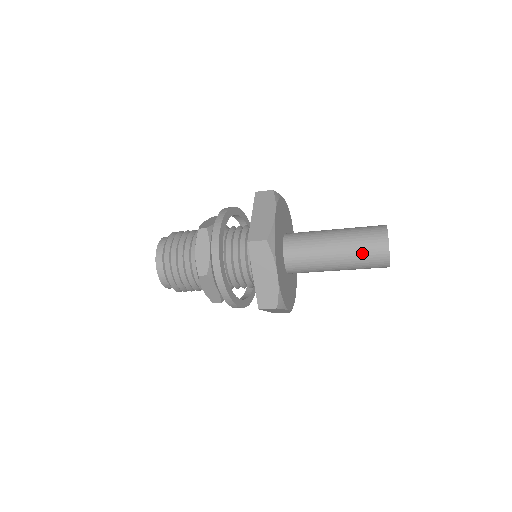
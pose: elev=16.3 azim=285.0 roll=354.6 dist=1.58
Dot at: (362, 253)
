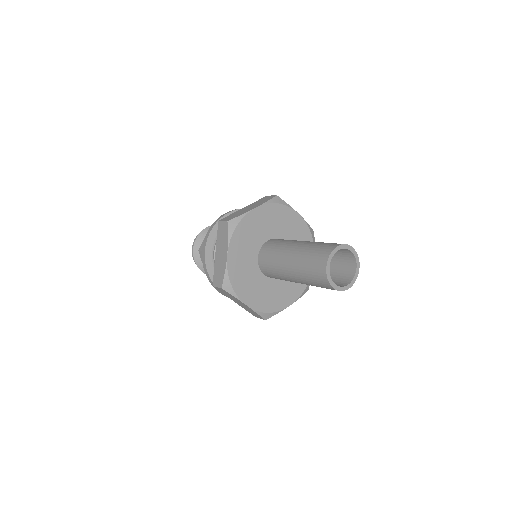
Dot at: (307, 262)
